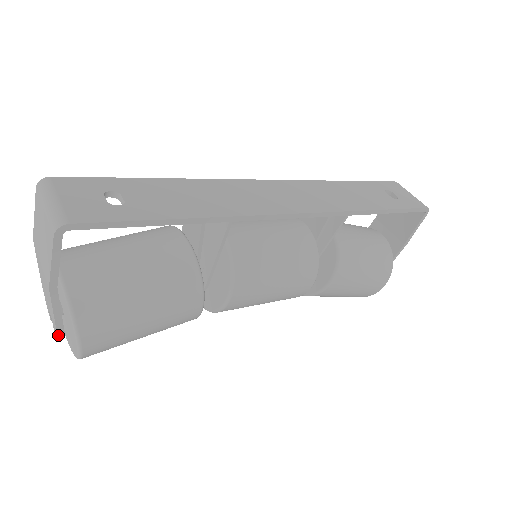
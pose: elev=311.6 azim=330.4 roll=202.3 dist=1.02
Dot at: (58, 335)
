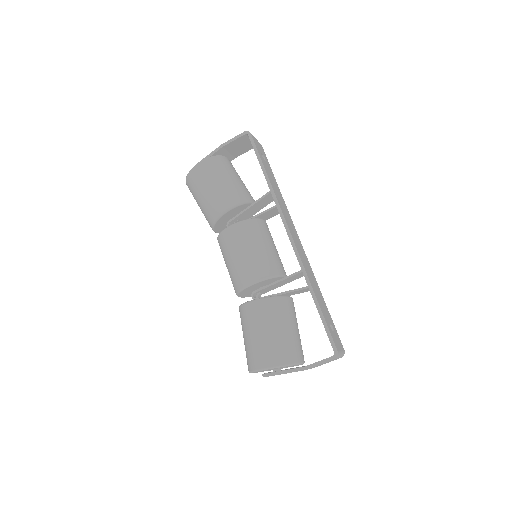
Dot at: occluded
